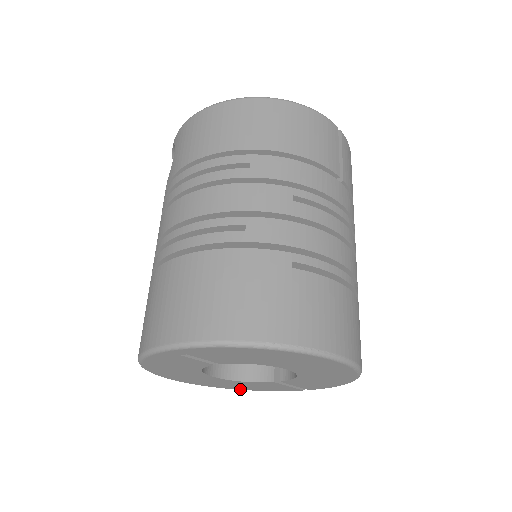
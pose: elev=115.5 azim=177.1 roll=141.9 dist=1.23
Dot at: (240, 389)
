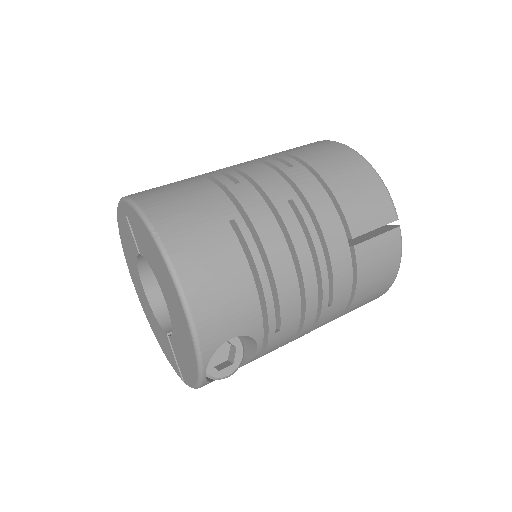
Dot at: (158, 340)
